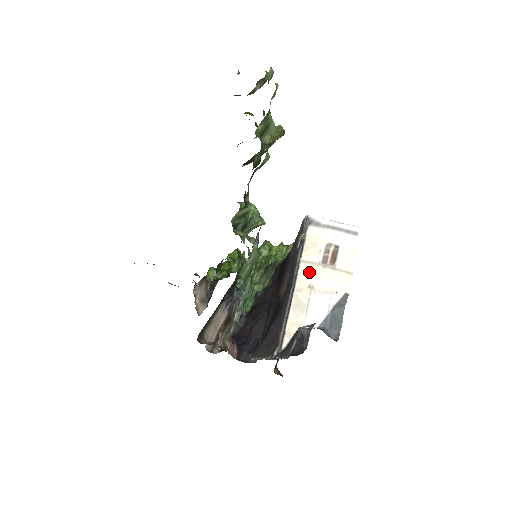
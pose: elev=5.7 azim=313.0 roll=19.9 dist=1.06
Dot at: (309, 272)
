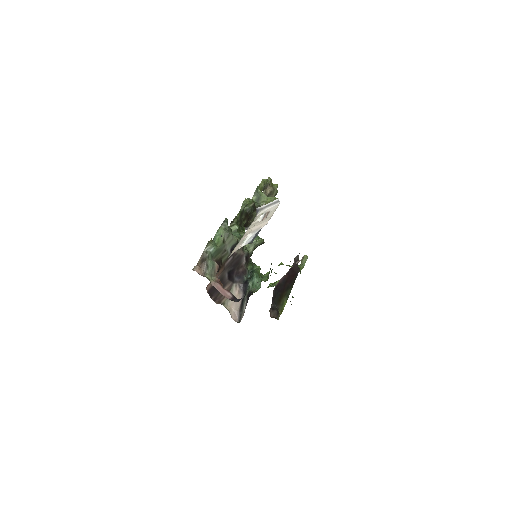
Dot at: (251, 228)
